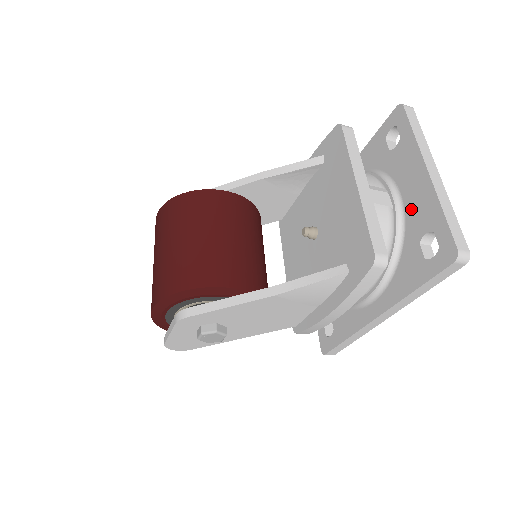
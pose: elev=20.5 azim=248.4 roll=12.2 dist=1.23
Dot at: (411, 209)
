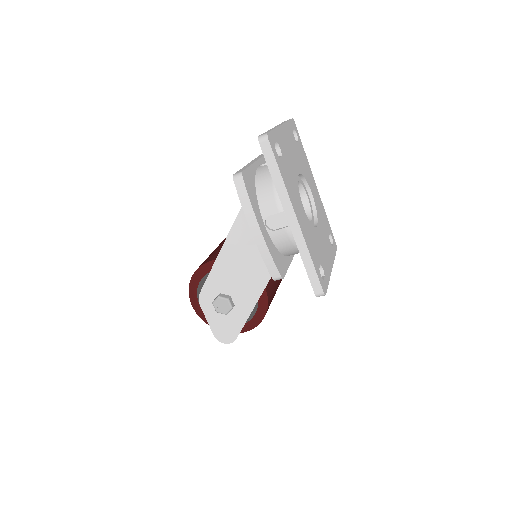
Dot at: occluded
